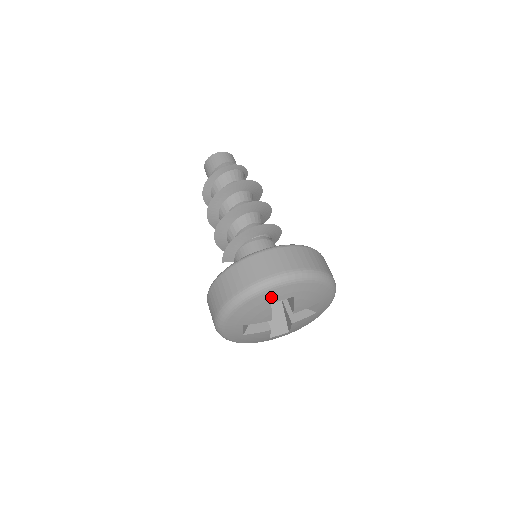
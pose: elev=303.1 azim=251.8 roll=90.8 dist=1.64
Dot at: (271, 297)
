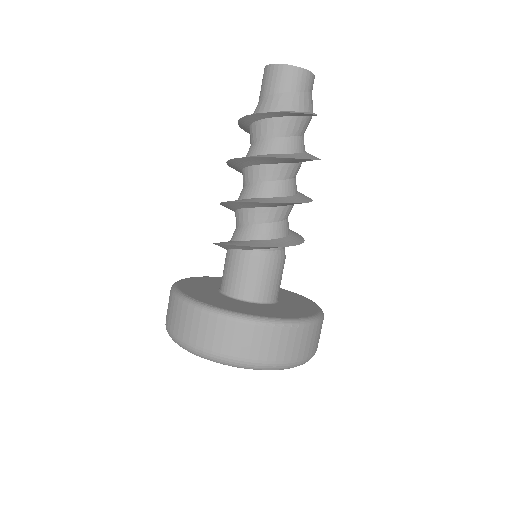
Dot at: occluded
